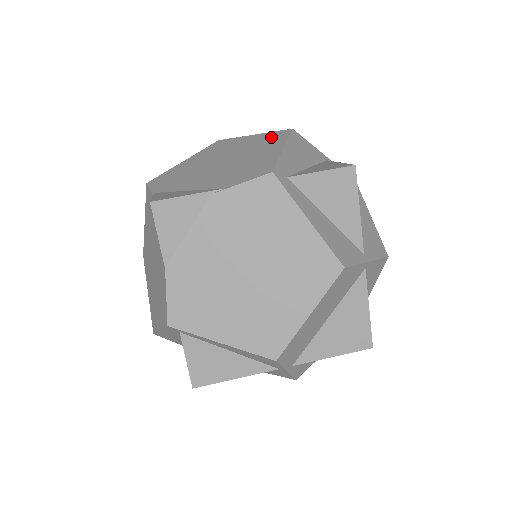
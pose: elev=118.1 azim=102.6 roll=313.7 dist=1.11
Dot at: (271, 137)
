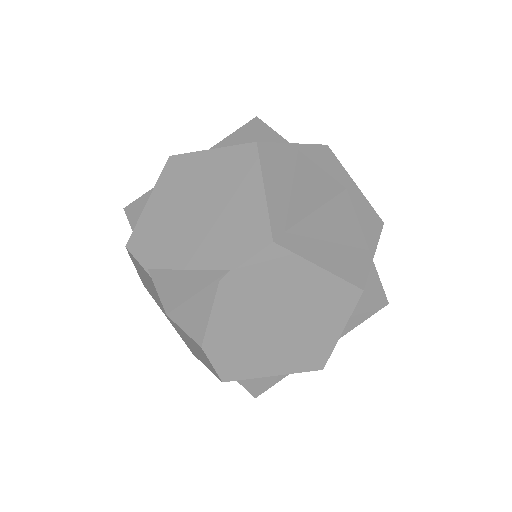
Dot at: (237, 160)
